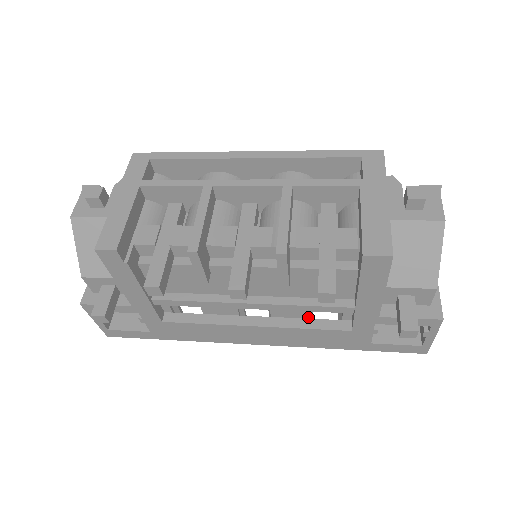
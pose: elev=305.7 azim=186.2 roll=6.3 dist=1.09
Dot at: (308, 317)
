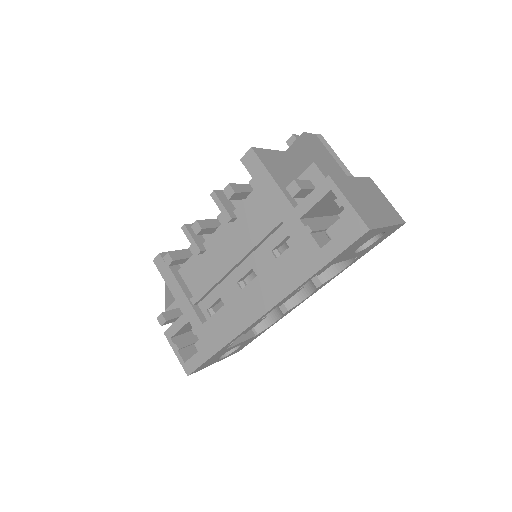
Dot at: occluded
